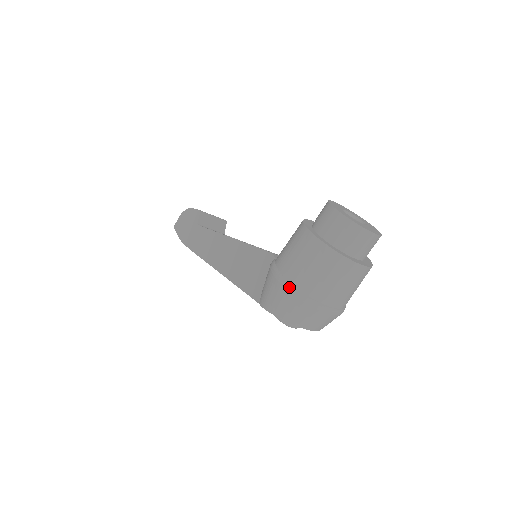
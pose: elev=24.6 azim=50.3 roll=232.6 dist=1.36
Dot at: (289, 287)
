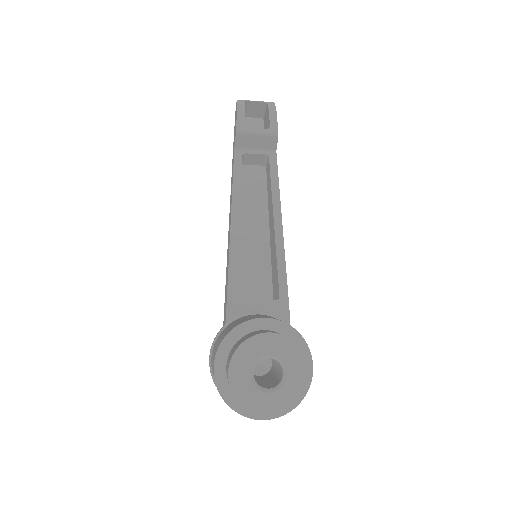
Dot at: occluded
